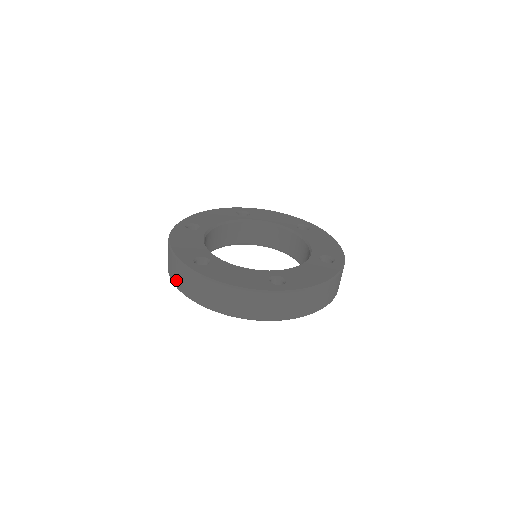
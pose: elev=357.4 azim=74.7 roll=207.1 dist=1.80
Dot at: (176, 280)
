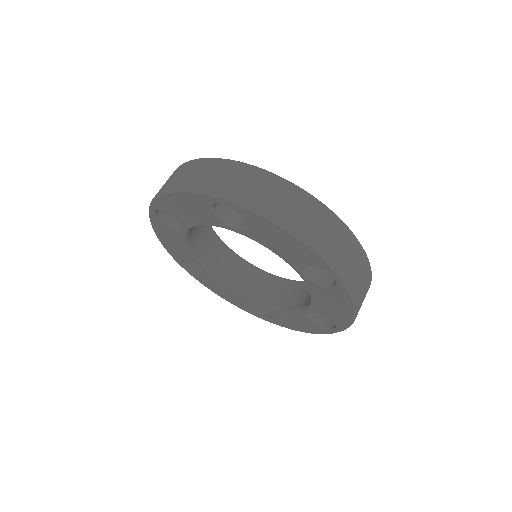
Dot at: (210, 182)
